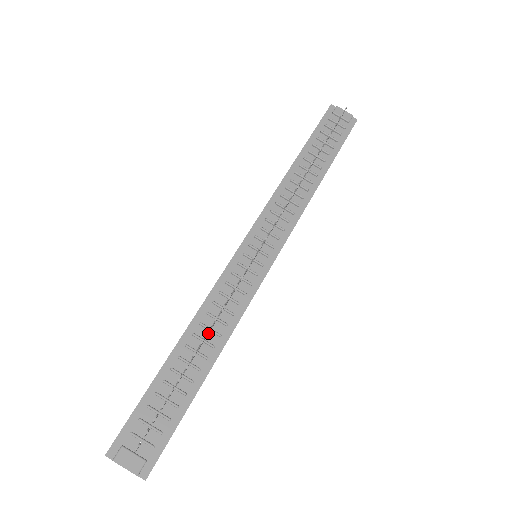
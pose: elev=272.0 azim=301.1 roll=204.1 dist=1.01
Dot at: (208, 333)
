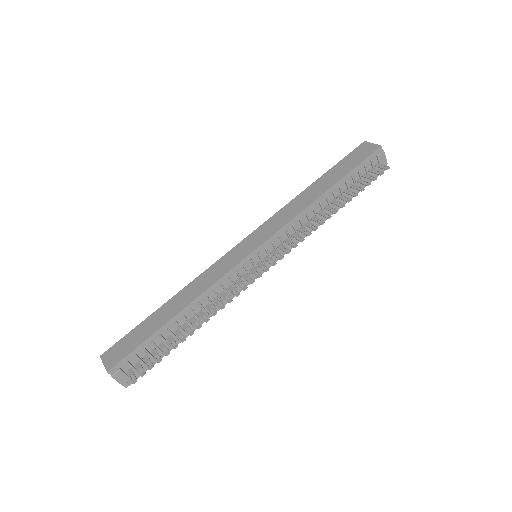
Dot at: occluded
